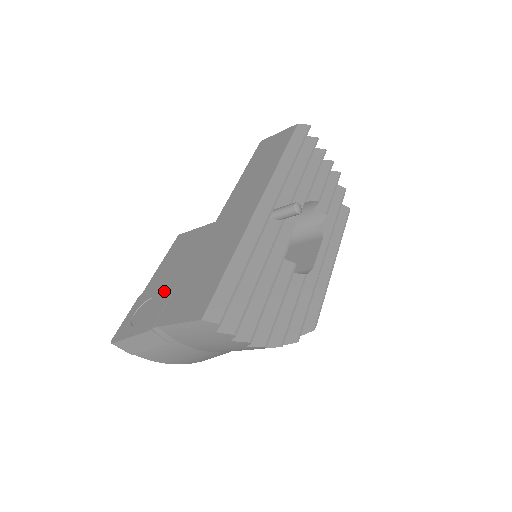
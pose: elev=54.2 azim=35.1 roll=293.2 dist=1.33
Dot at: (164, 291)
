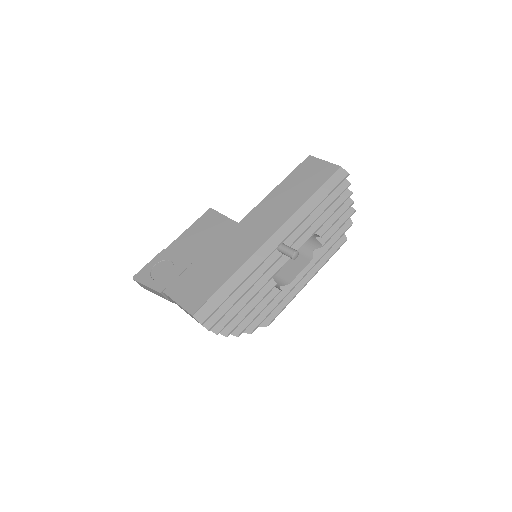
Dot at: (180, 263)
